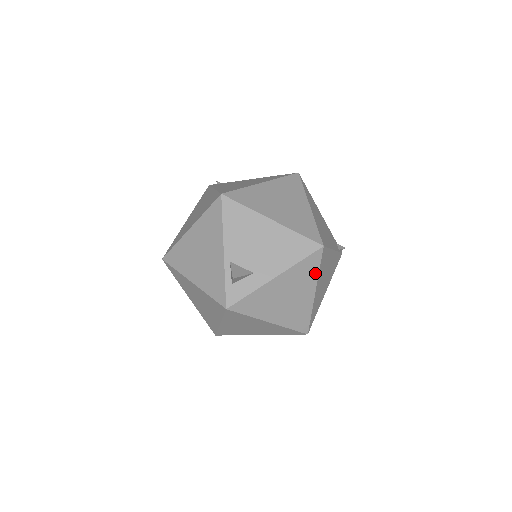
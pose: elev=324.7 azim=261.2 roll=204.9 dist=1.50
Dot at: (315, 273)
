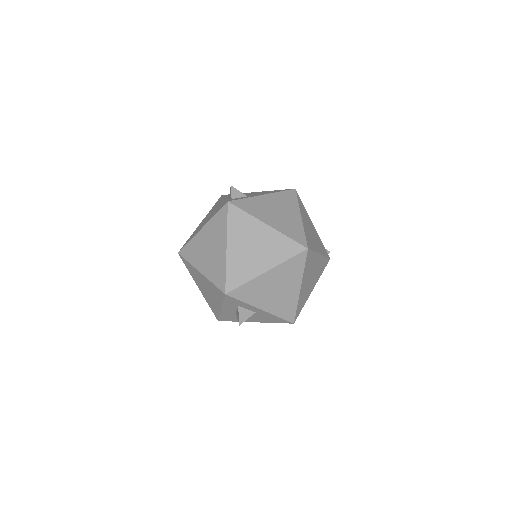
Dot at: (295, 203)
